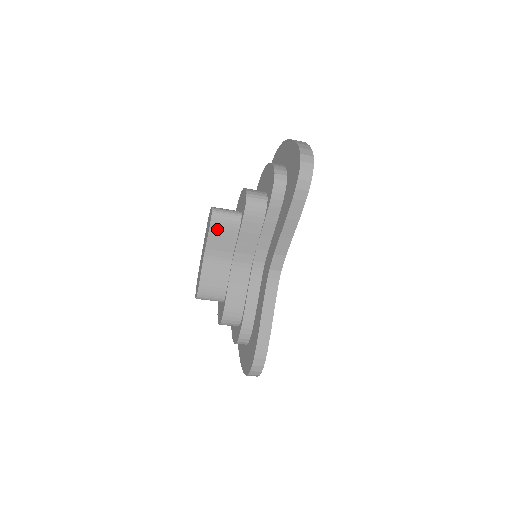
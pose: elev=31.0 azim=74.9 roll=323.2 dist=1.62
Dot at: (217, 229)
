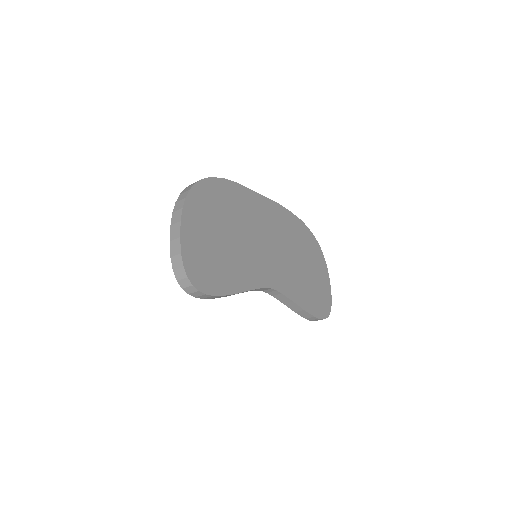
Dot at: occluded
